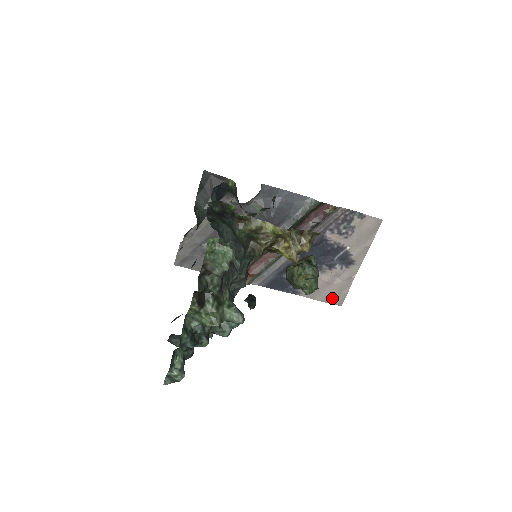
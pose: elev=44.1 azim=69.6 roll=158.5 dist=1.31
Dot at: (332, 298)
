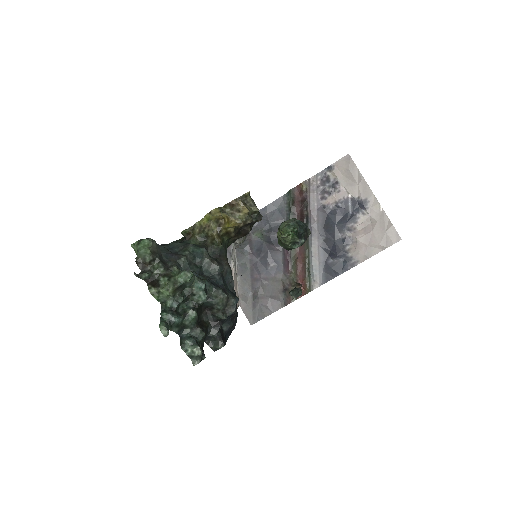
Dot at: (386, 241)
